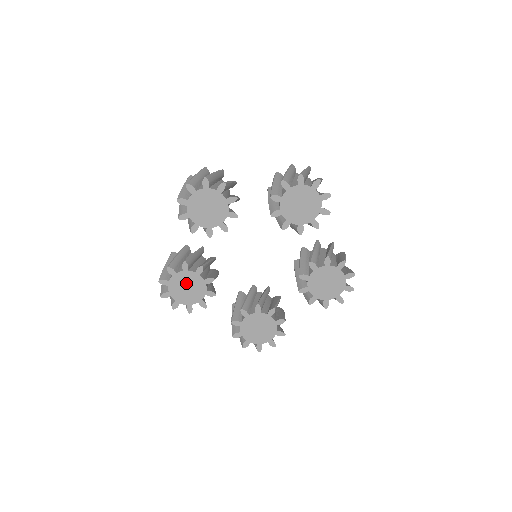
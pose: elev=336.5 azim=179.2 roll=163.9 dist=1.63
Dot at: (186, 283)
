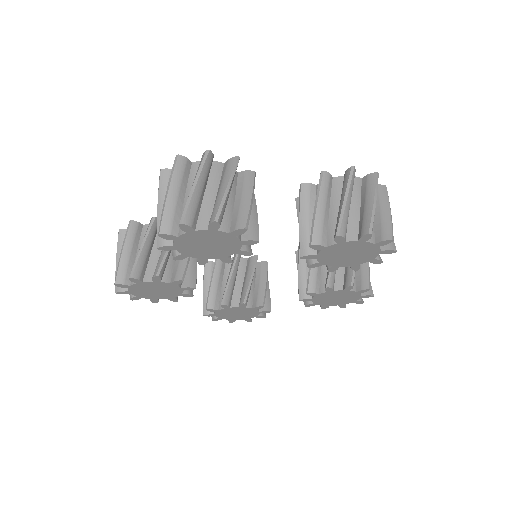
Dot at: (155, 288)
